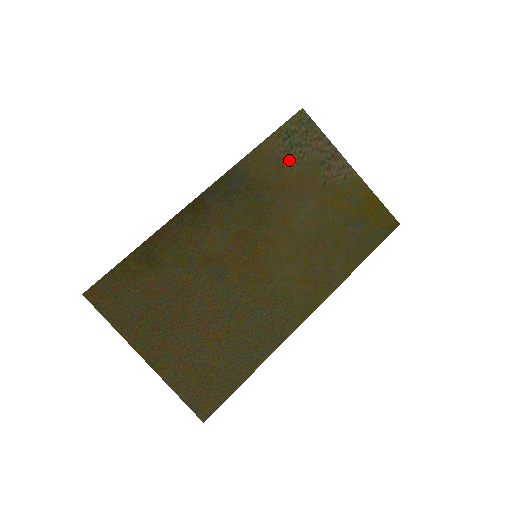
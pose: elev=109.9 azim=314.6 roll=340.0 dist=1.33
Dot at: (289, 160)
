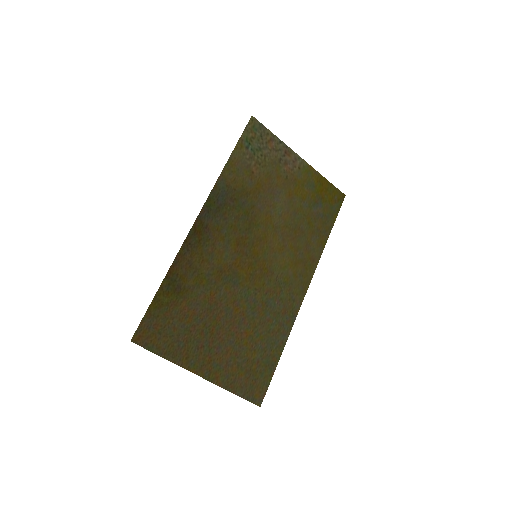
Dot at: (255, 165)
